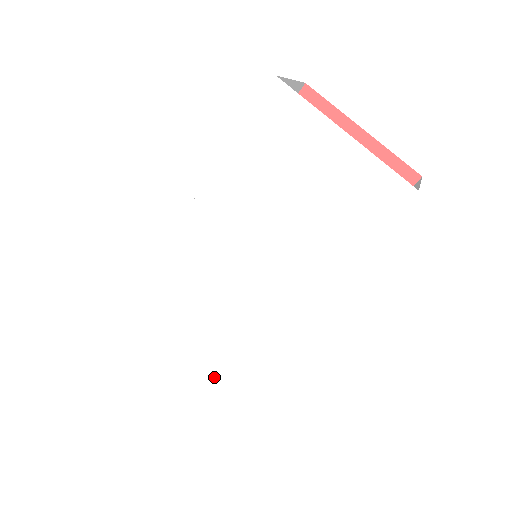
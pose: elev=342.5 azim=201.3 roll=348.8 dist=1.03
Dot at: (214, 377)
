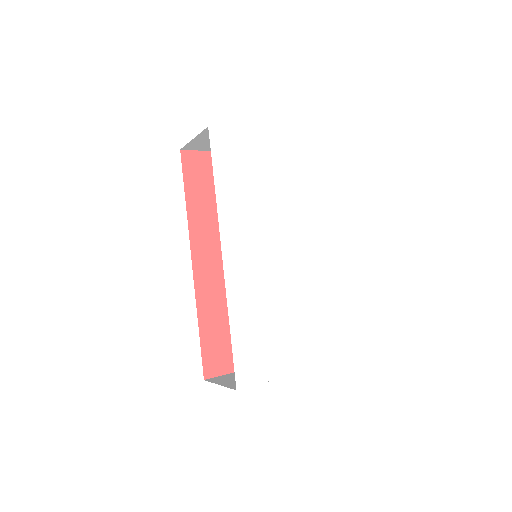
Dot at: (317, 339)
